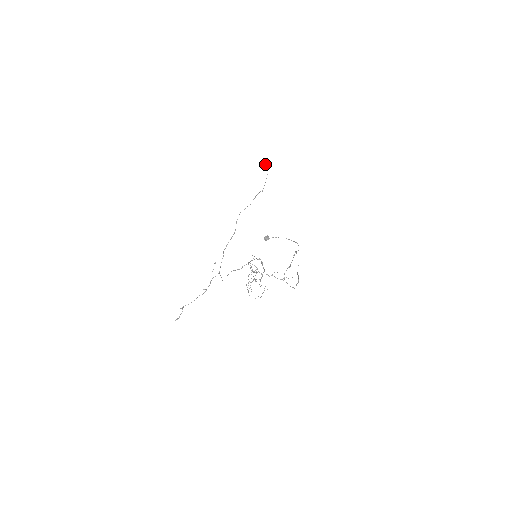
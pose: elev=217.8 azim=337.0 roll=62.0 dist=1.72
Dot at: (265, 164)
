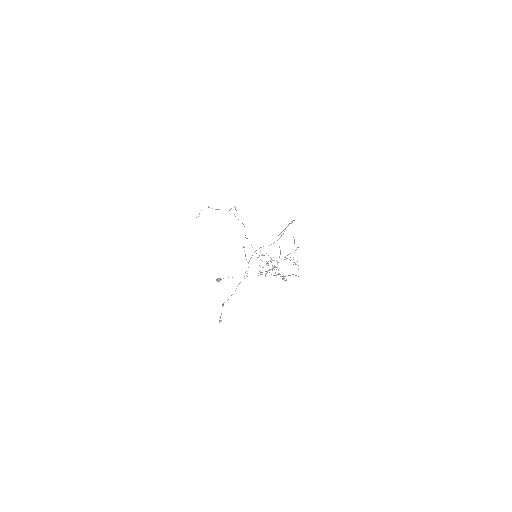
Dot at: occluded
